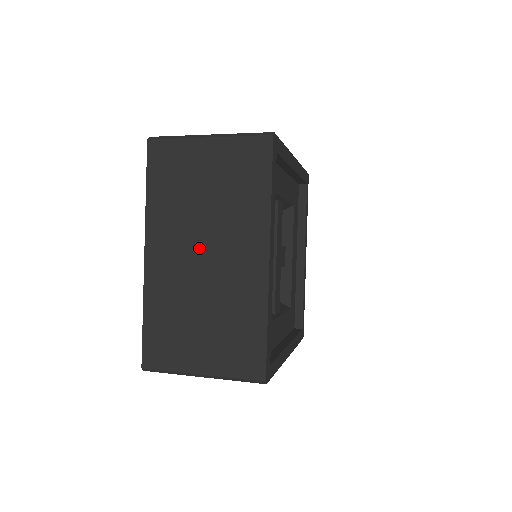
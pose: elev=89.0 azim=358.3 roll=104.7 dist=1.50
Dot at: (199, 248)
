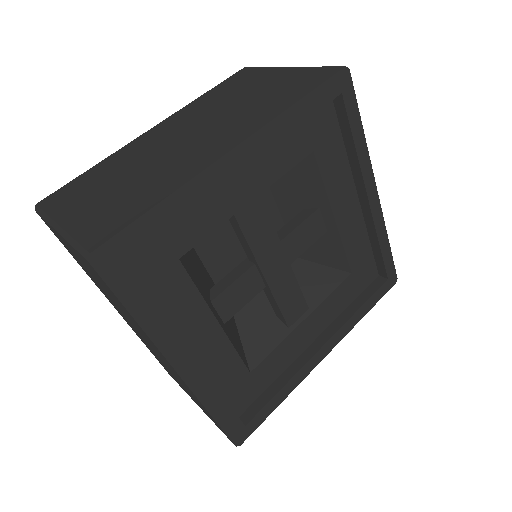
Dot at: (133, 326)
